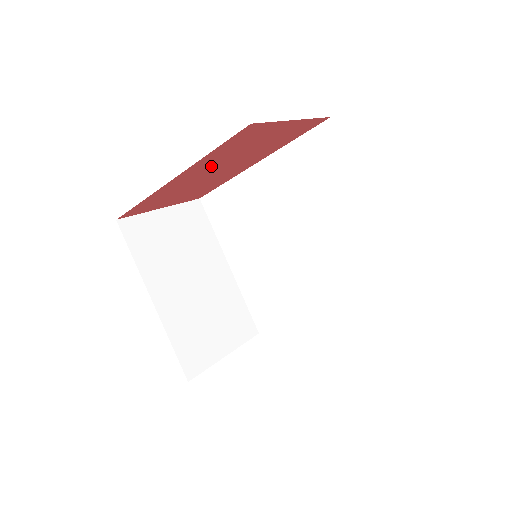
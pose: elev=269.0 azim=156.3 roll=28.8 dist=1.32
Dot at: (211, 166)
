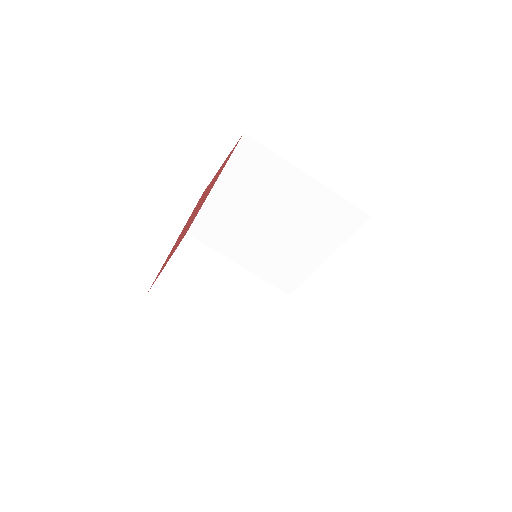
Dot at: occluded
